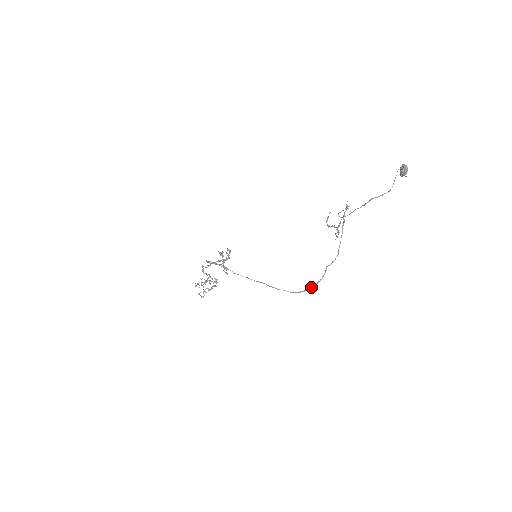
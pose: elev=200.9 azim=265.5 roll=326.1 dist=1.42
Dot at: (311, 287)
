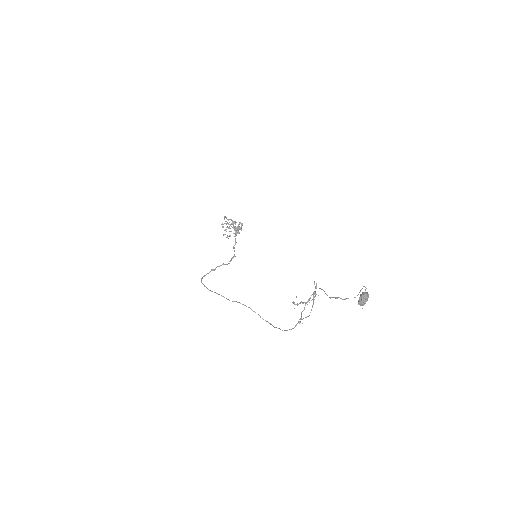
Dot at: (285, 330)
